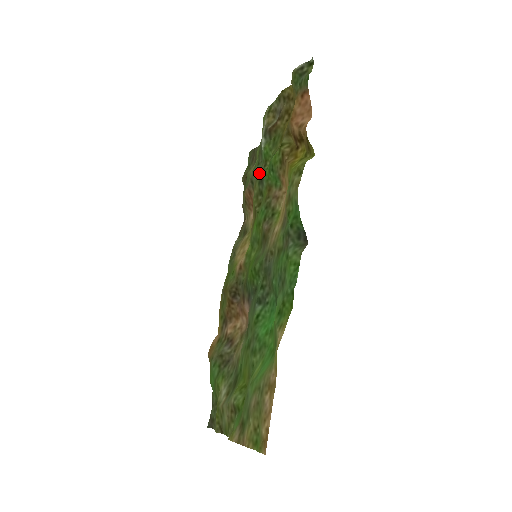
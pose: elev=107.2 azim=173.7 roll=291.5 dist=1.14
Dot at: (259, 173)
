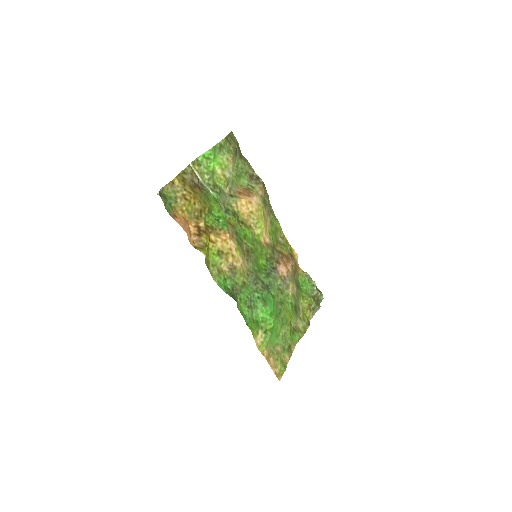
Dot at: (223, 204)
